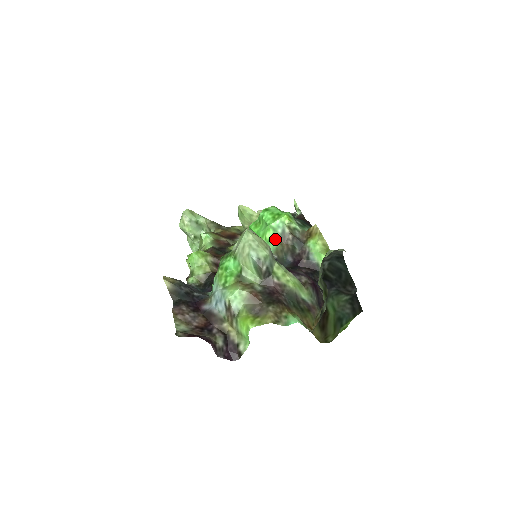
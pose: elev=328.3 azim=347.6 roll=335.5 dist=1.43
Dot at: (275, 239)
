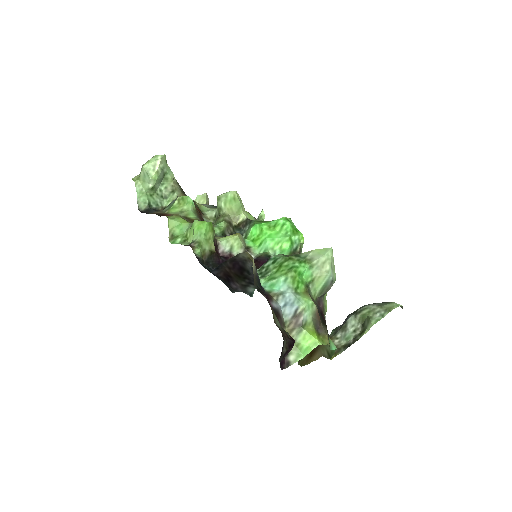
Dot at: (288, 252)
